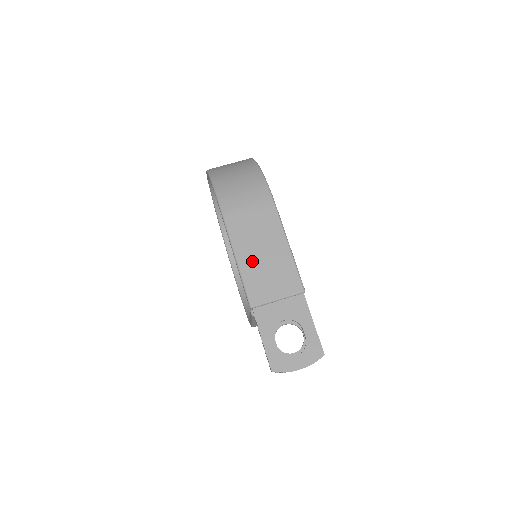
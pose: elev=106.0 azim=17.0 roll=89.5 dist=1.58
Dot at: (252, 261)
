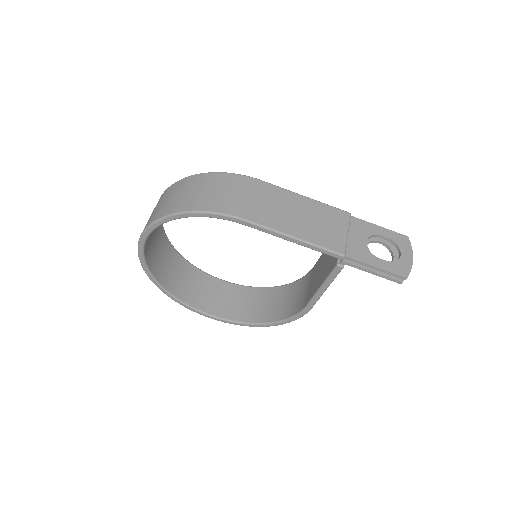
Dot at: (302, 227)
